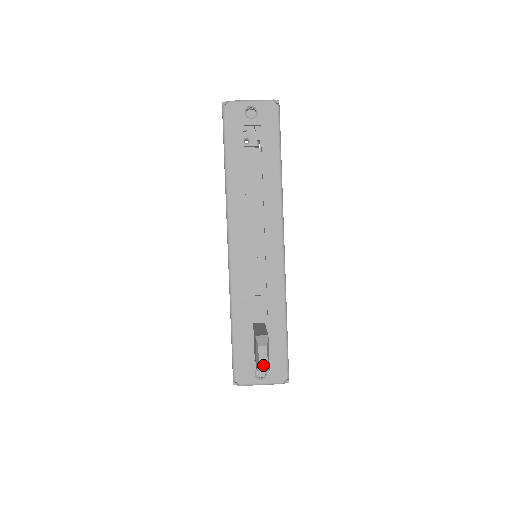
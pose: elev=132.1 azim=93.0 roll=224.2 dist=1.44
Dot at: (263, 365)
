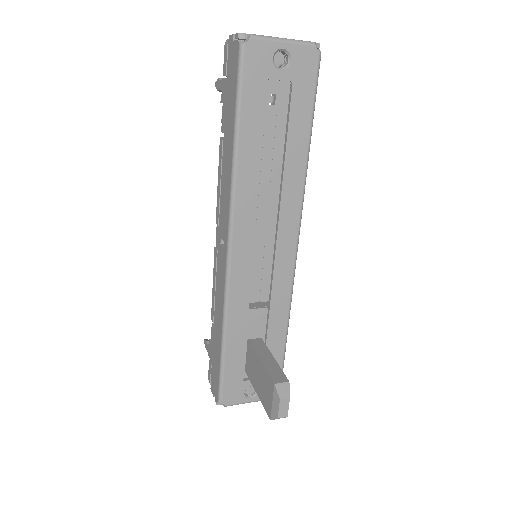
Dot at: (282, 417)
